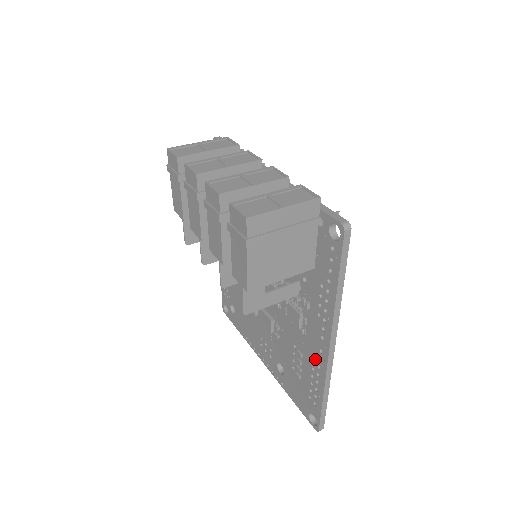
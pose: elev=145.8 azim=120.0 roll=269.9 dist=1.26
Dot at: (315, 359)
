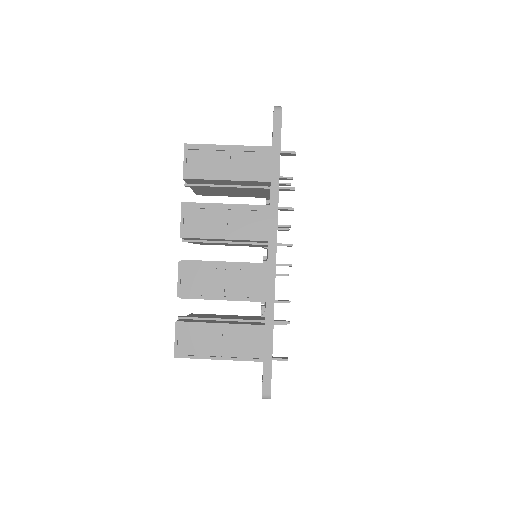
Dot at: occluded
